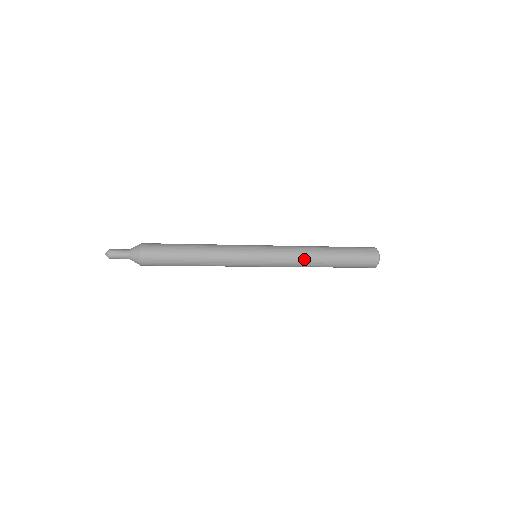
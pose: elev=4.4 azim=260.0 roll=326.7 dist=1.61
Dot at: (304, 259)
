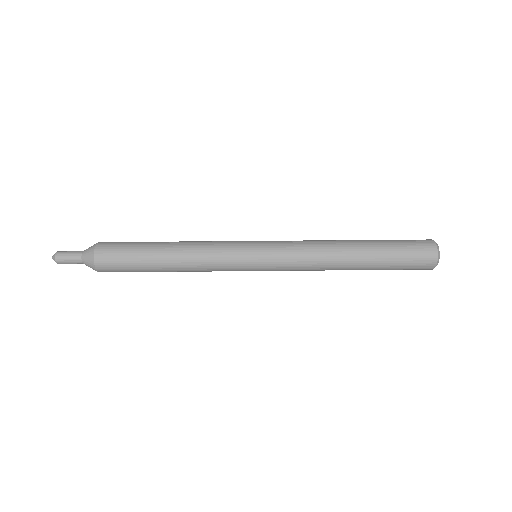
Dot at: occluded
